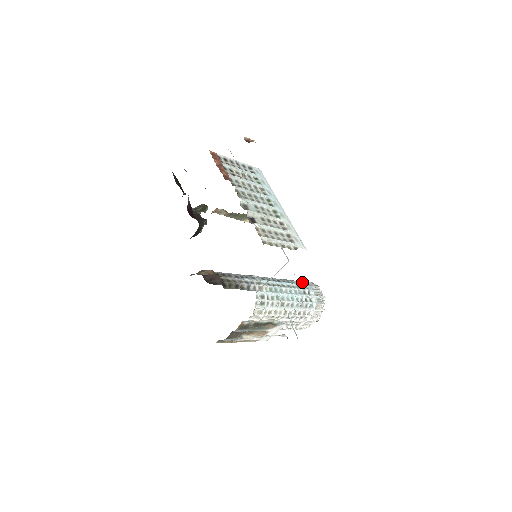
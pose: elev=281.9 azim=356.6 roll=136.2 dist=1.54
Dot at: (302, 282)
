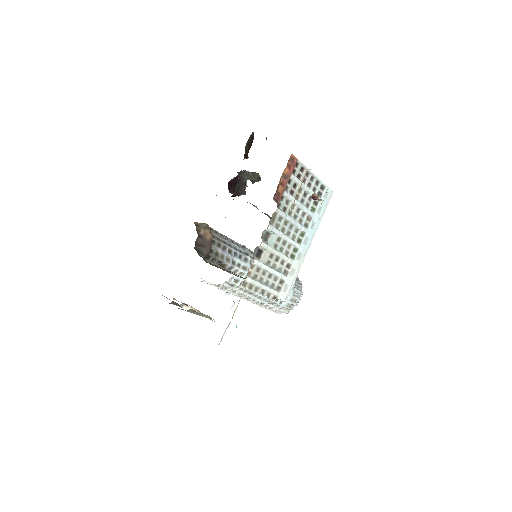
Dot at: occluded
